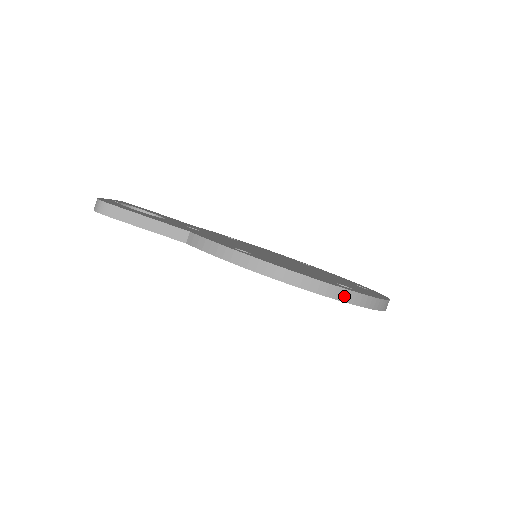
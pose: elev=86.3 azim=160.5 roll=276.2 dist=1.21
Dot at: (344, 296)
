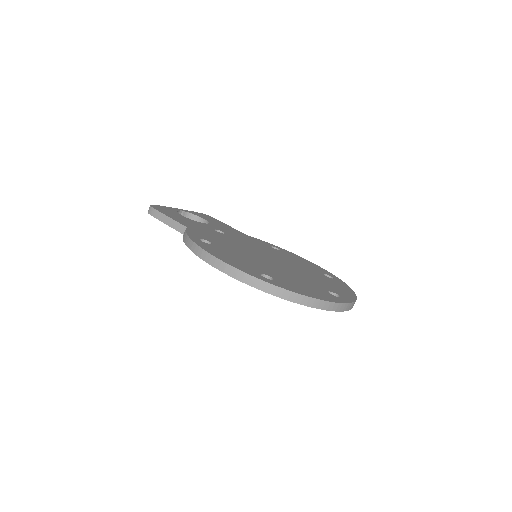
Dot at: (245, 279)
